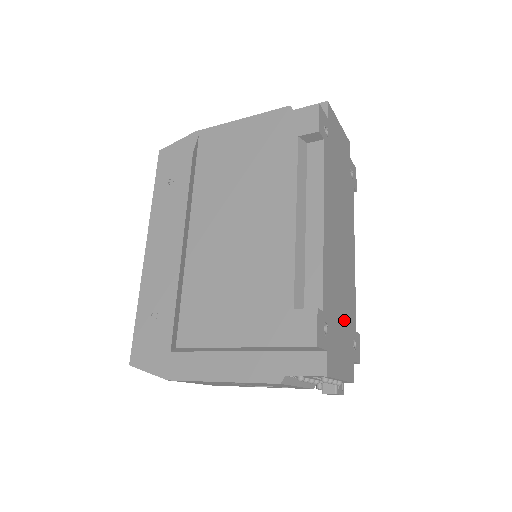
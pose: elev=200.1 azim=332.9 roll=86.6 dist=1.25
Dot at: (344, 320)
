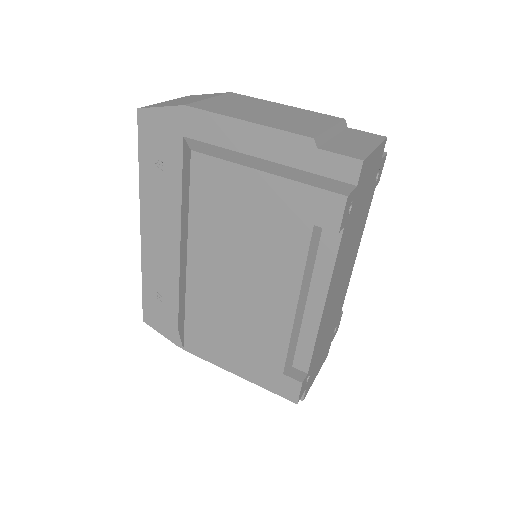
Dot at: (328, 335)
